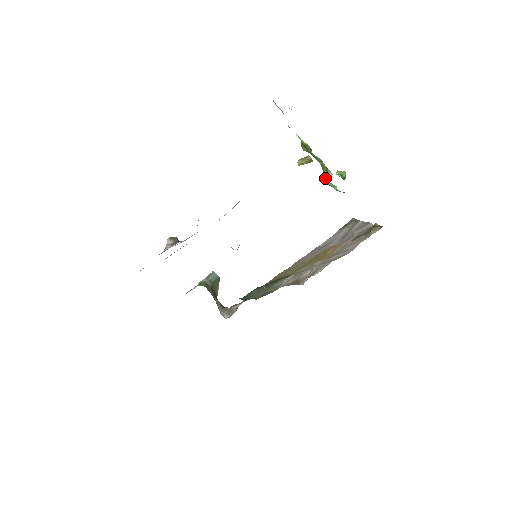
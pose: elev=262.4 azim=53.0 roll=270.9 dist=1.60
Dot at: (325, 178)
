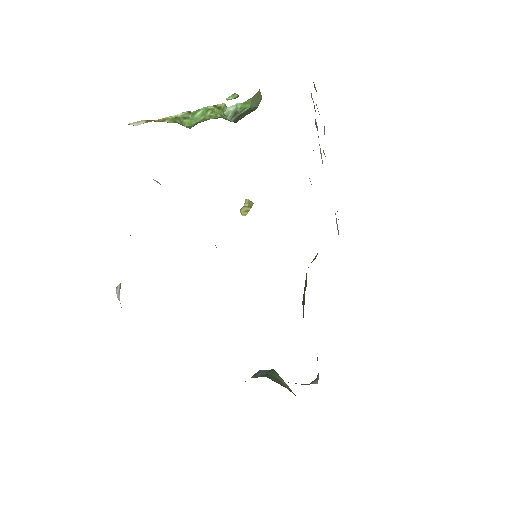
Dot at: (223, 112)
